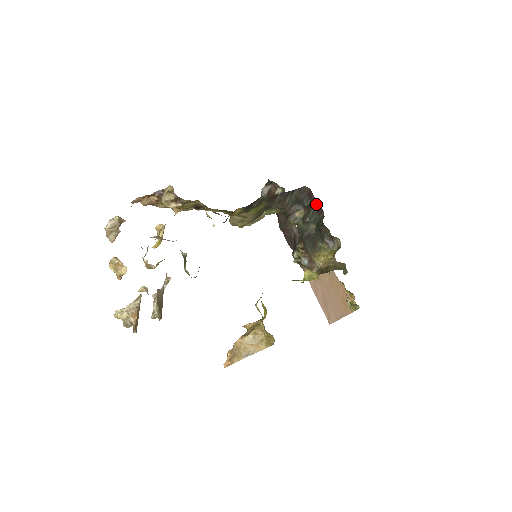
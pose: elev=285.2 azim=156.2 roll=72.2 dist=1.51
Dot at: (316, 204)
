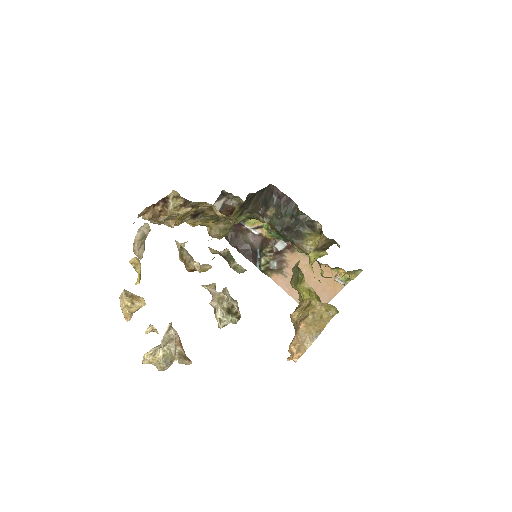
Dot at: (284, 198)
